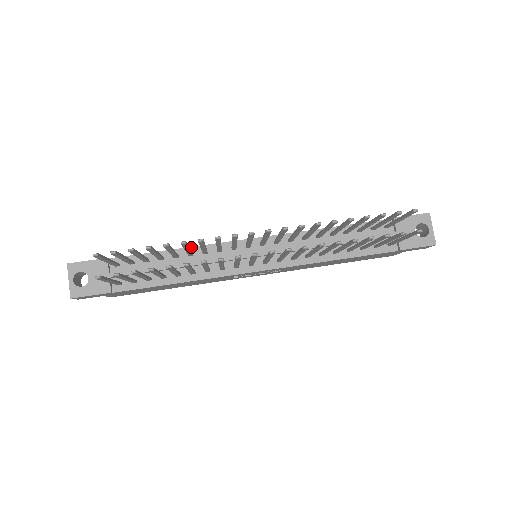
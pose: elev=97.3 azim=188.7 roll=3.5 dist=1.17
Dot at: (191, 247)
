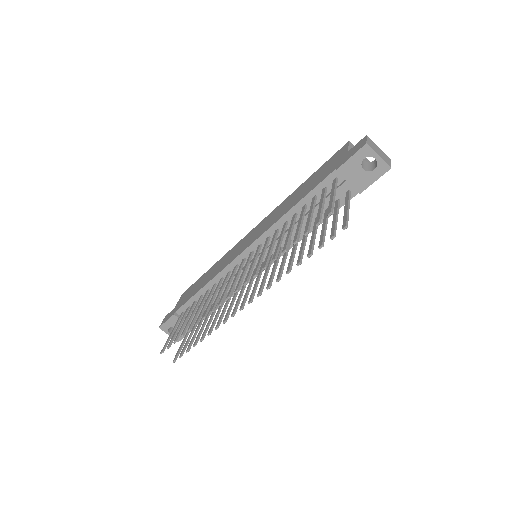
Dot at: (211, 280)
